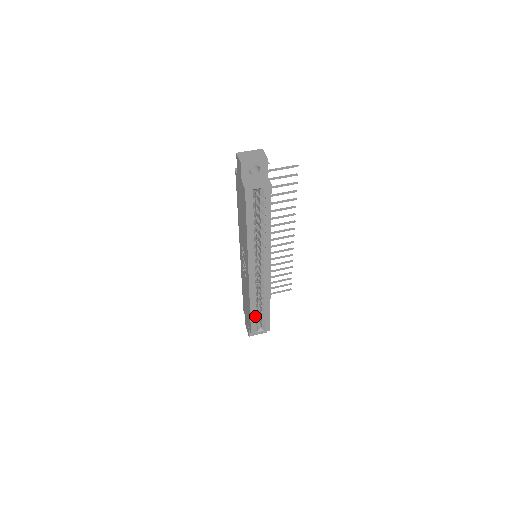
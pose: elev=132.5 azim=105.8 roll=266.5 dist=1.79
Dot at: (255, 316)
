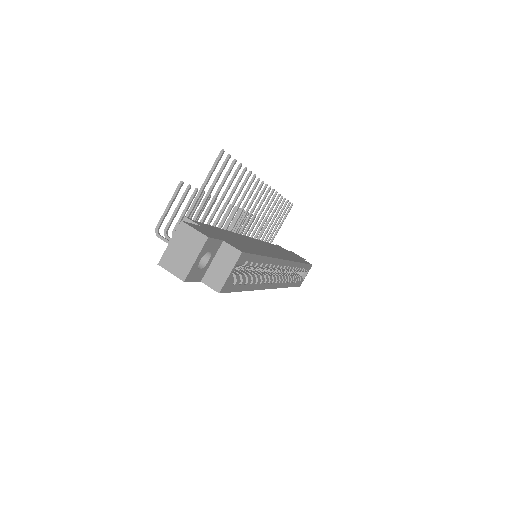
Dot at: (296, 281)
